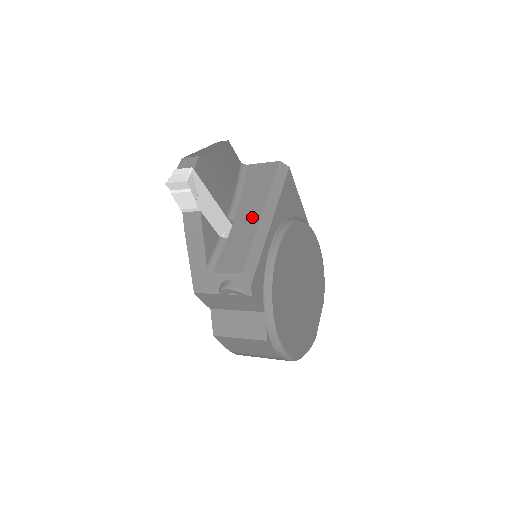
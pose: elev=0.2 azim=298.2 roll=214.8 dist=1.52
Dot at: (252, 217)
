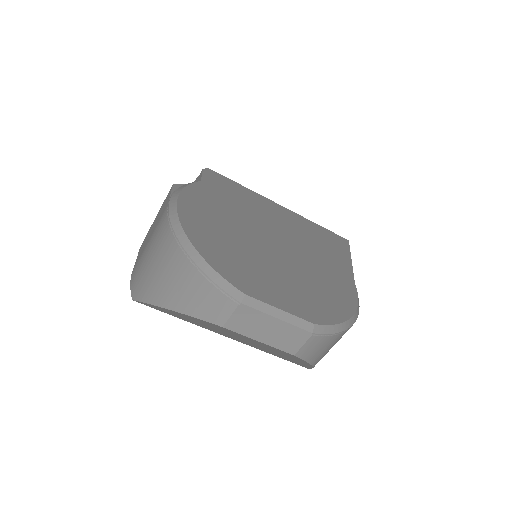
Dot at: occluded
